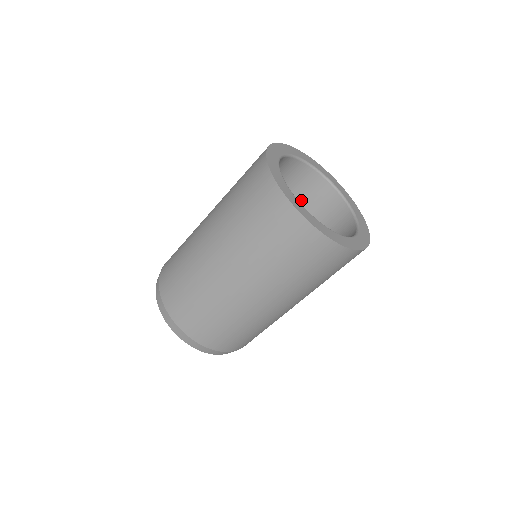
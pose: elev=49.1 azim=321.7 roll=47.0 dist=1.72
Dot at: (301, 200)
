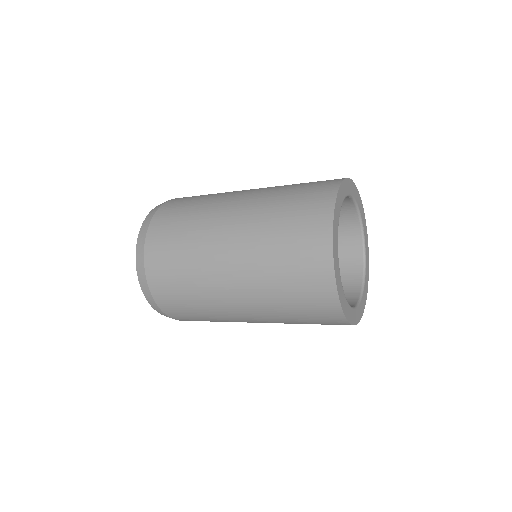
Dot at: occluded
